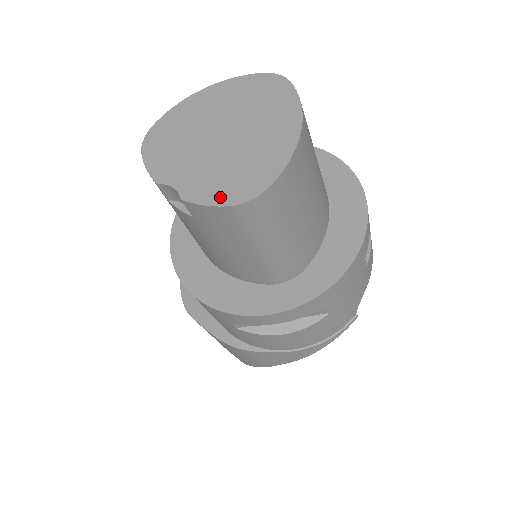
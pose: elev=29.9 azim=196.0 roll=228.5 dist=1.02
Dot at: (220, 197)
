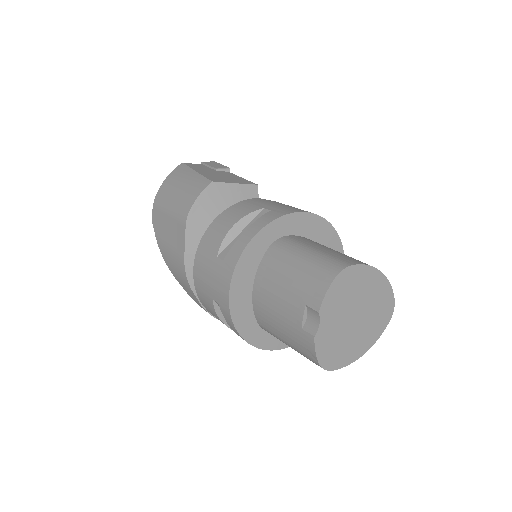
Dot at: (322, 355)
